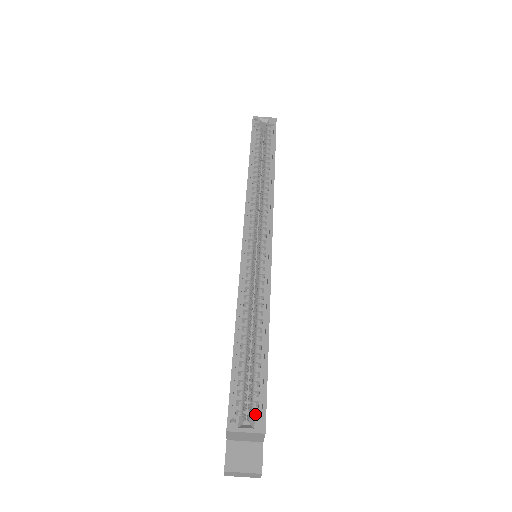
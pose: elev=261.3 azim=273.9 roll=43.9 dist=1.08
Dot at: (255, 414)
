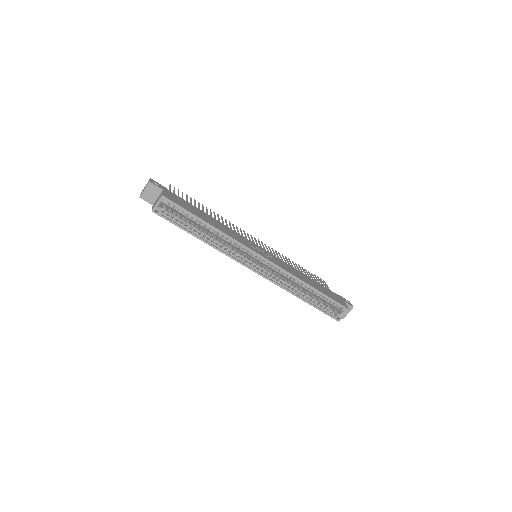
Dot at: (339, 308)
